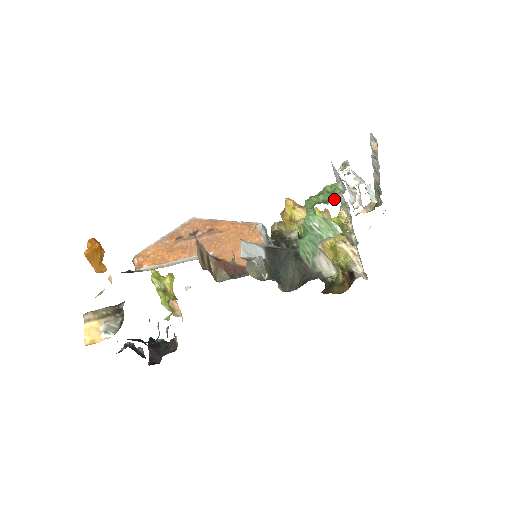
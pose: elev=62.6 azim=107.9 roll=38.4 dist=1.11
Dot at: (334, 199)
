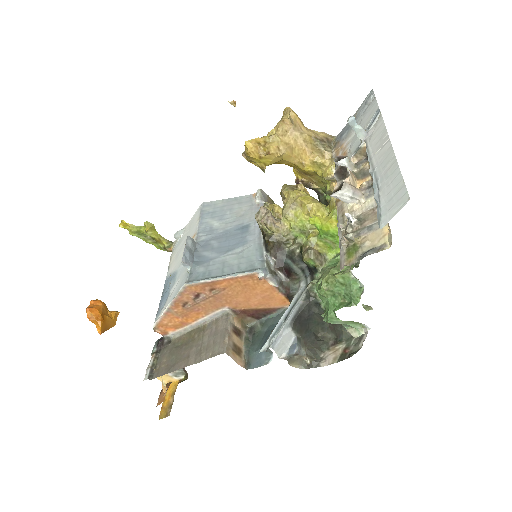
Dot at: (355, 305)
